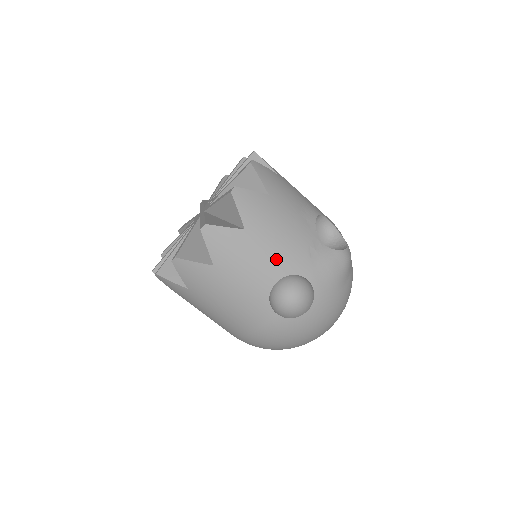
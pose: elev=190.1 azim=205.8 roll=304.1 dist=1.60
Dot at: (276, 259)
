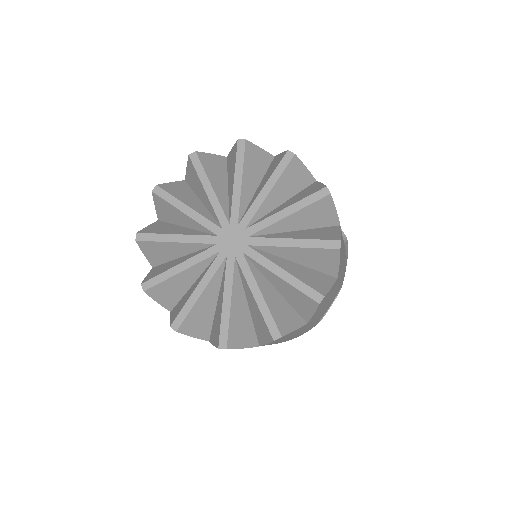
Dot at: occluded
